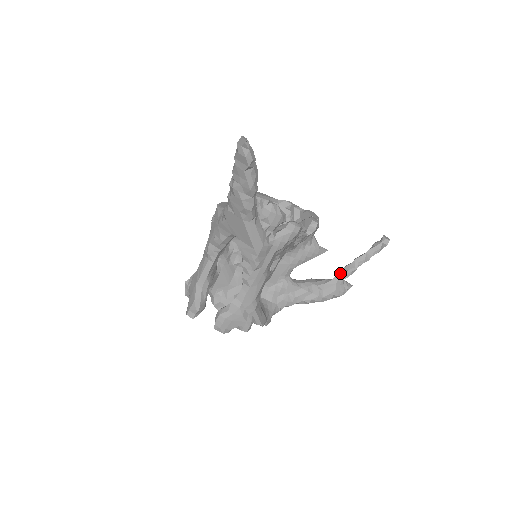
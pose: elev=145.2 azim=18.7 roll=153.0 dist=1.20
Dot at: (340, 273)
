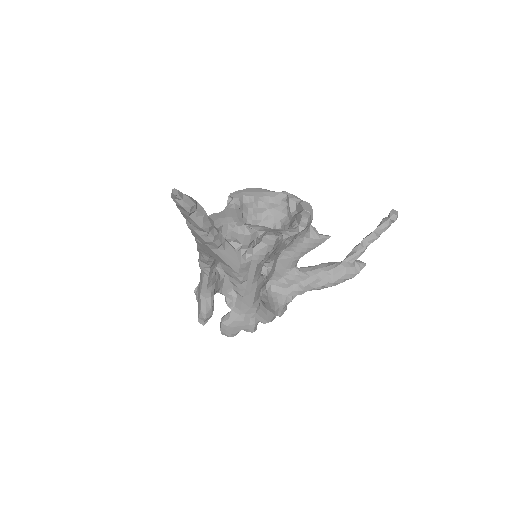
Dot at: (348, 256)
